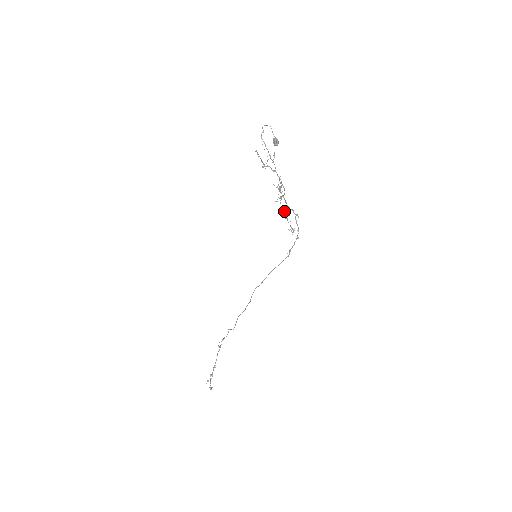
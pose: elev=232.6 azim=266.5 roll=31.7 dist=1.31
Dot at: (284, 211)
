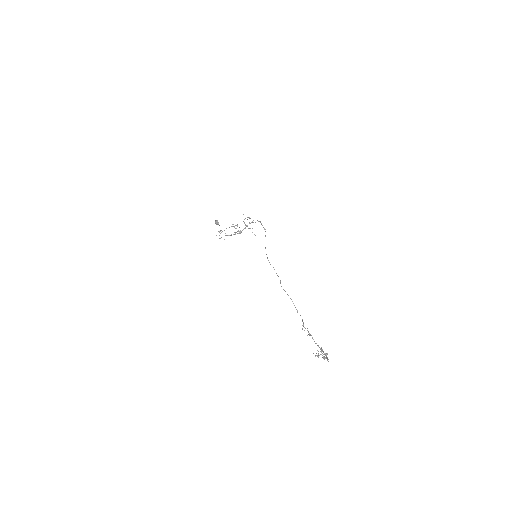
Dot at: occluded
